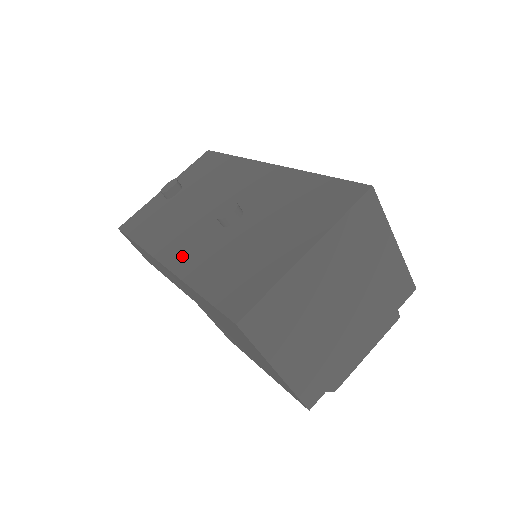
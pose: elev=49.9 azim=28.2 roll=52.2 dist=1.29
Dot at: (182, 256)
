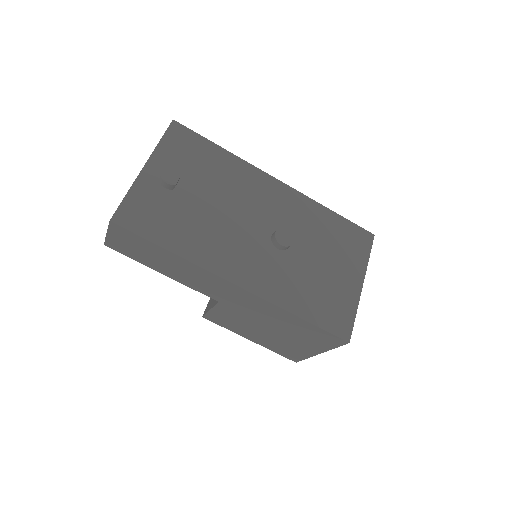
Dot at: (257, 279)
